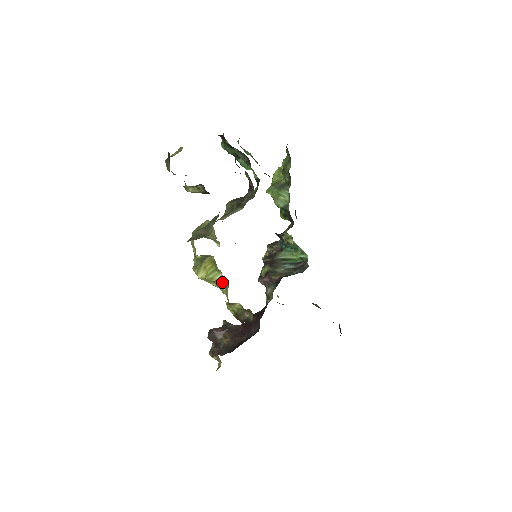
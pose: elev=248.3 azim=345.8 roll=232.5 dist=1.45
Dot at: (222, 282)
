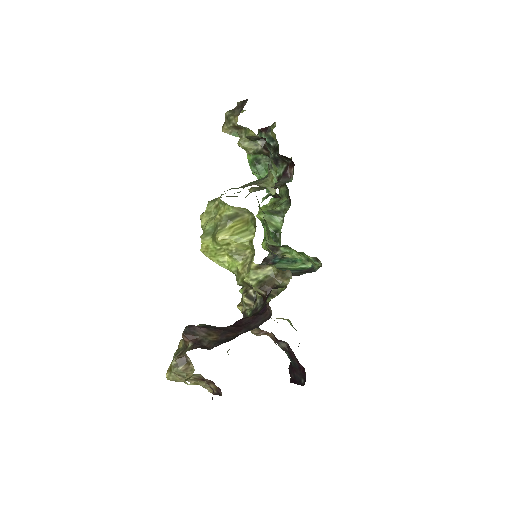
Dot at: (243, 251)
